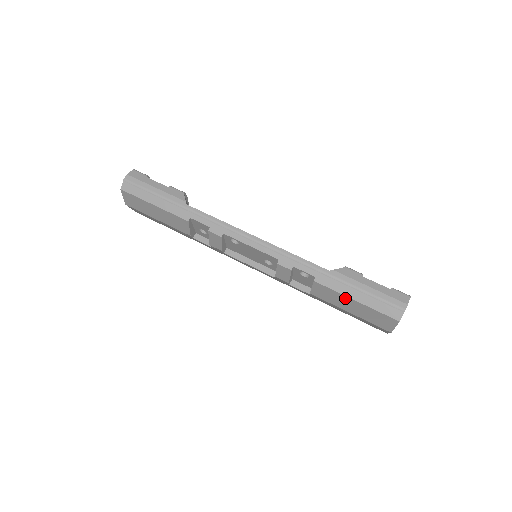
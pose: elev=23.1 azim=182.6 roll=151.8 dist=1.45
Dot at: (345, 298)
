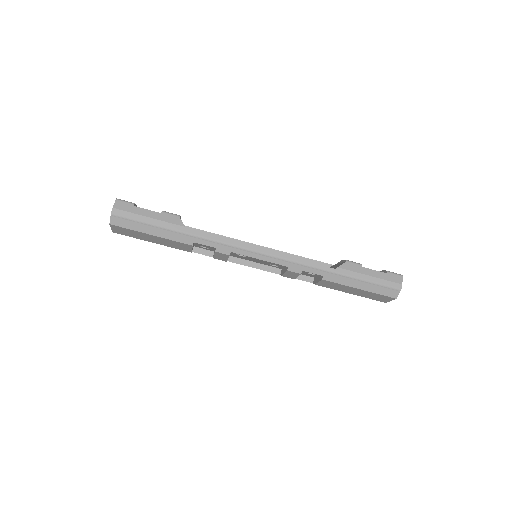
Dot at: (350, 288)
